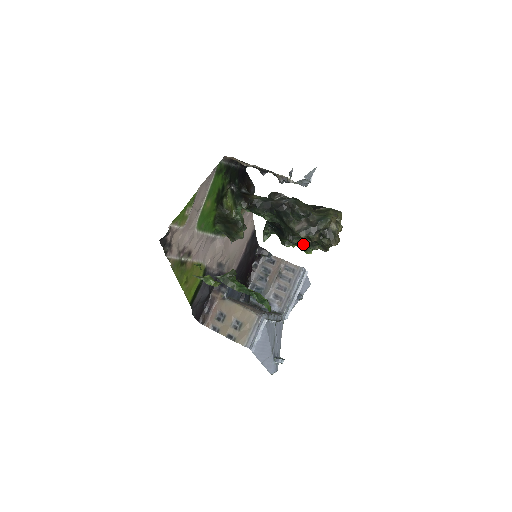
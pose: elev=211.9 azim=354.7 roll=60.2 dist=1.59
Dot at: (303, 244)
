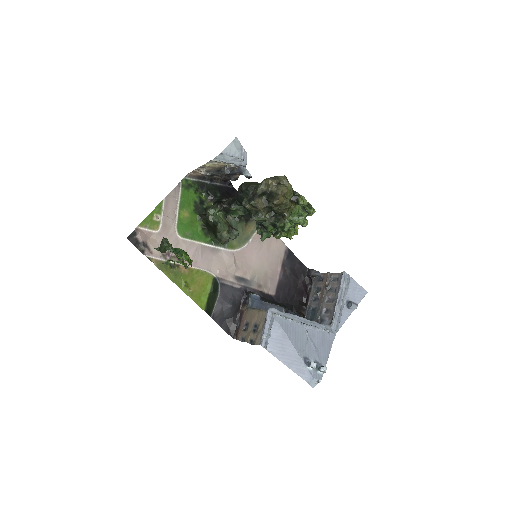
Dot at: (266, 220)
